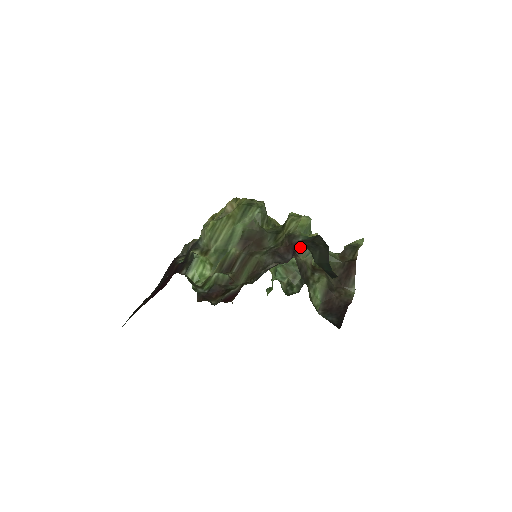
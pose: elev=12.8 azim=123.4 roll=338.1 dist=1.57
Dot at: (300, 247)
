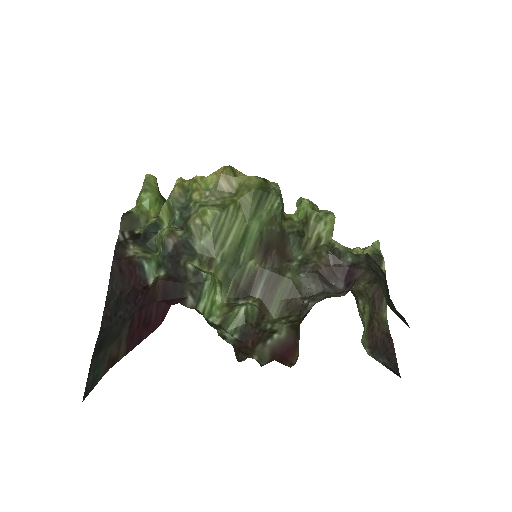
Dot at: (352, 272)
